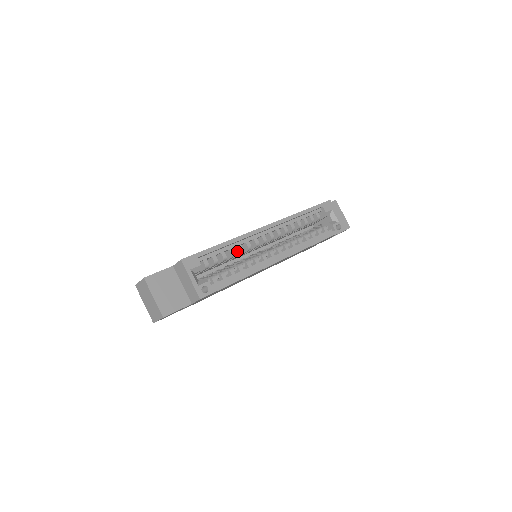
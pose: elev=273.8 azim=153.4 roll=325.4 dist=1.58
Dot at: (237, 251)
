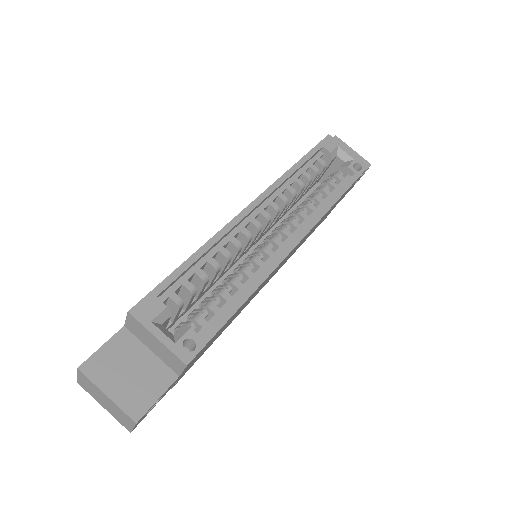
Dot at: (221, 259)
